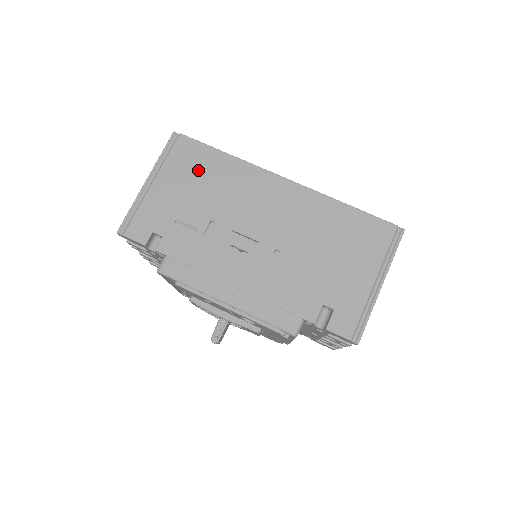
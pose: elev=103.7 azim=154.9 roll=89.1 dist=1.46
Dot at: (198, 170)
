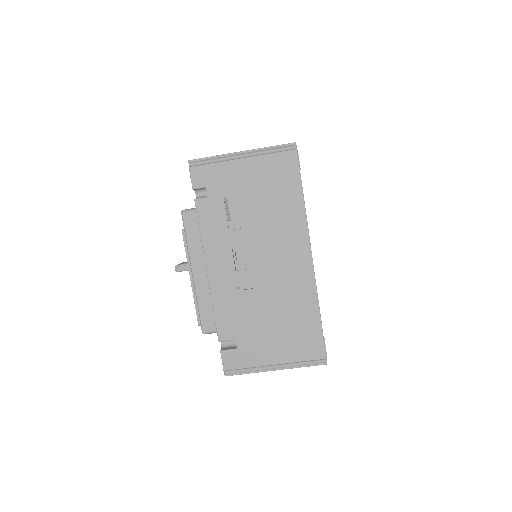
Dot at: (275, 186)
